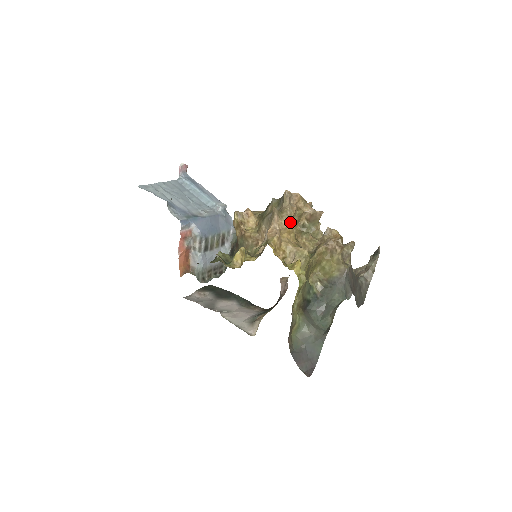
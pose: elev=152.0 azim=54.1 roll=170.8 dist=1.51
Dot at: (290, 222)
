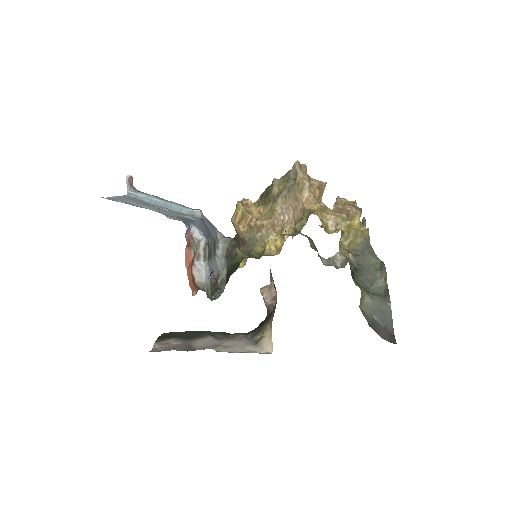
Dot at: (317, 189)
